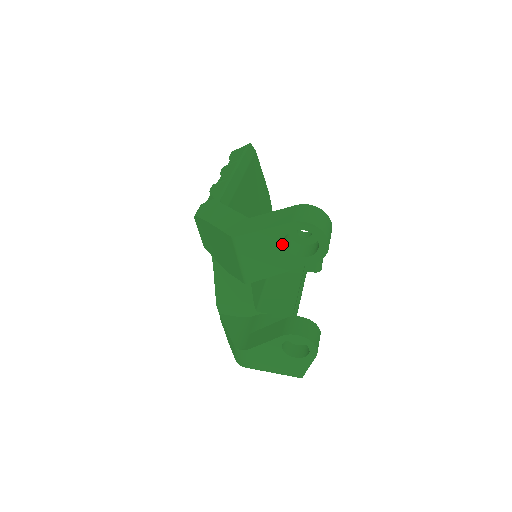
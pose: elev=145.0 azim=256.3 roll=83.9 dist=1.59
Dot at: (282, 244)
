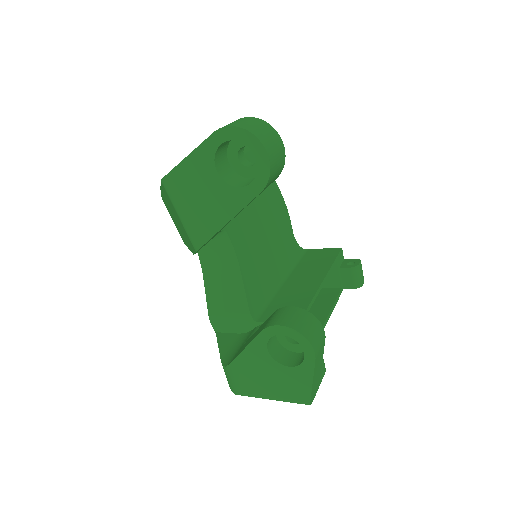
Dot at: (215, 172)
